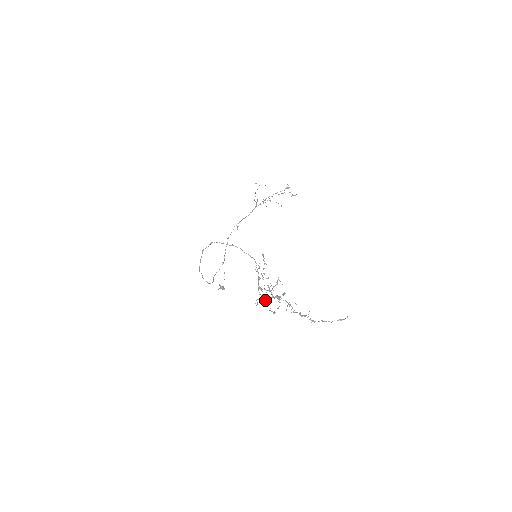
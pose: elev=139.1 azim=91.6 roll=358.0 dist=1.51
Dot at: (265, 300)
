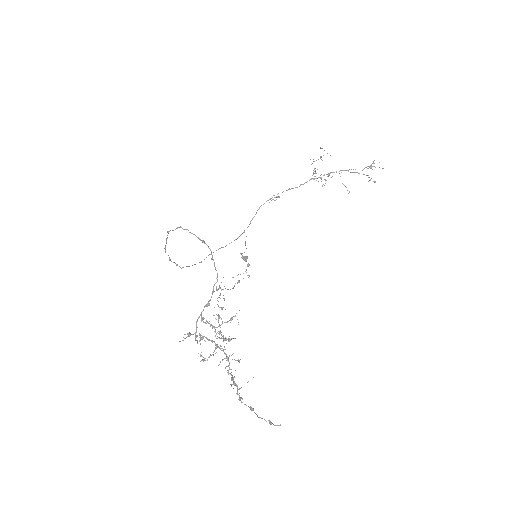
Dot at: (201, 337)
